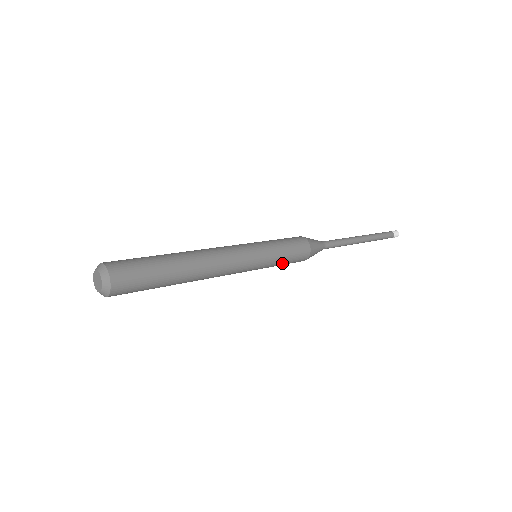
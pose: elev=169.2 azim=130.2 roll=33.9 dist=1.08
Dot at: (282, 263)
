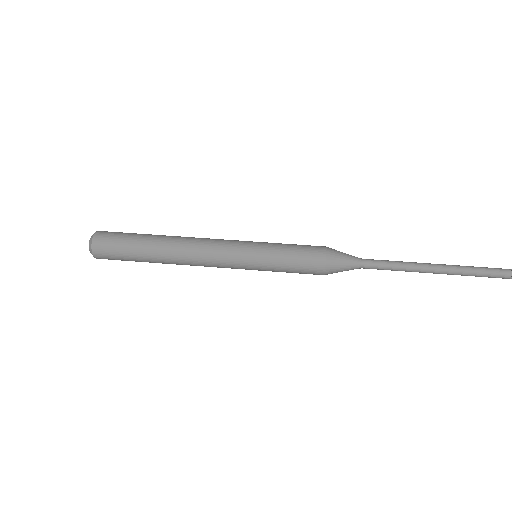
Dot at: occluded
